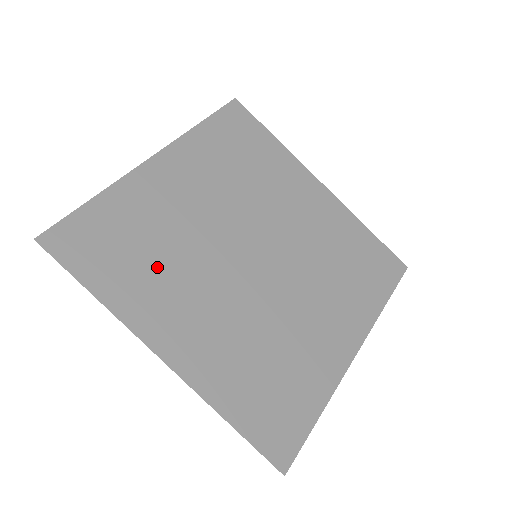
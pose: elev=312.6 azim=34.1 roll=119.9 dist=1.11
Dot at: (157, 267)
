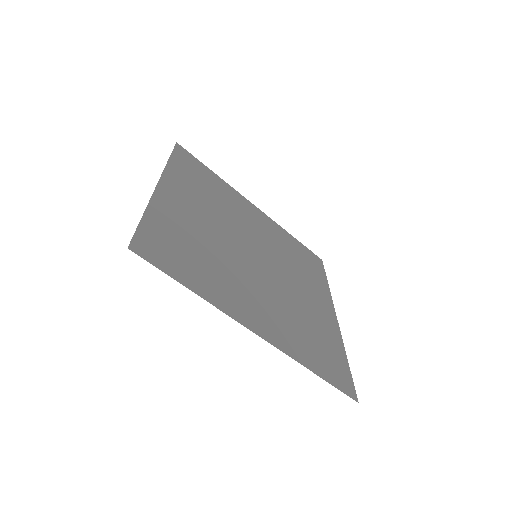
Dot at: (213, 267)
